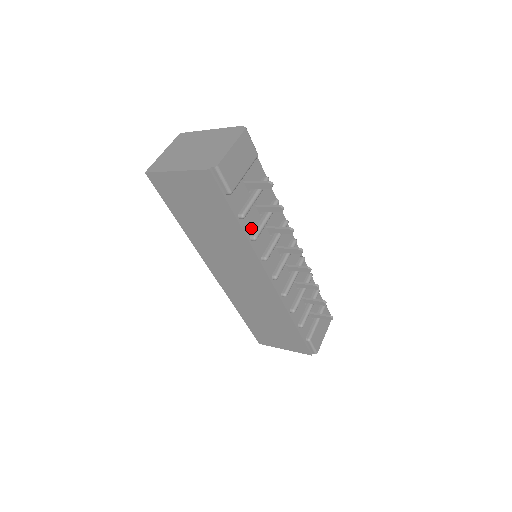
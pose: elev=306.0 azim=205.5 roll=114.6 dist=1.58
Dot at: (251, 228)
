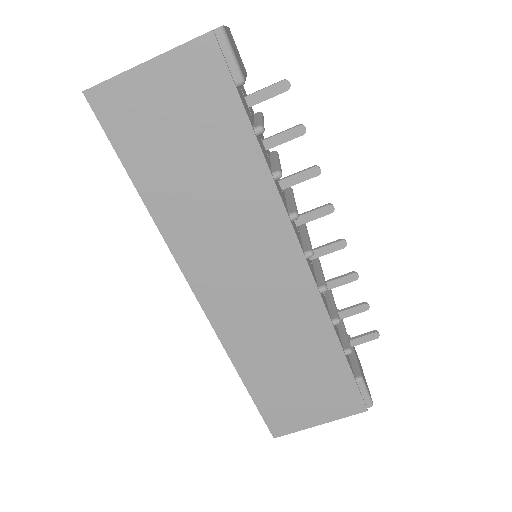
Dot at: (268, 163)
